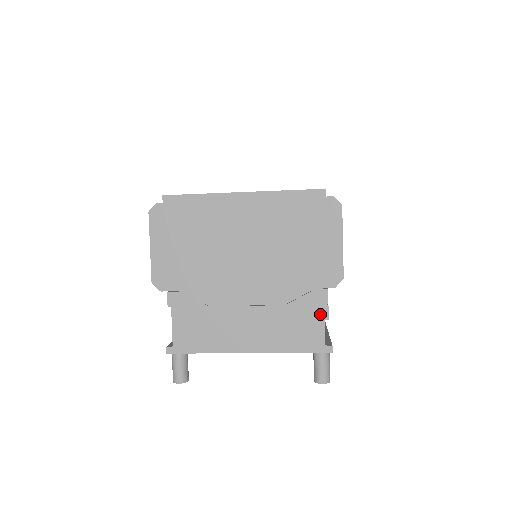
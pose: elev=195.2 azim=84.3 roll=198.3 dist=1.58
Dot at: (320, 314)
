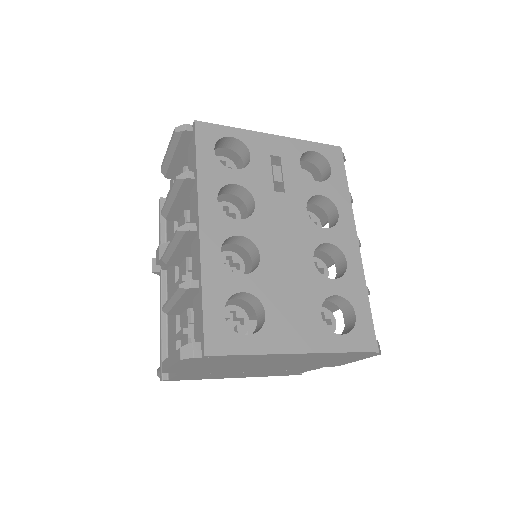
Dot at: (306, 371)
